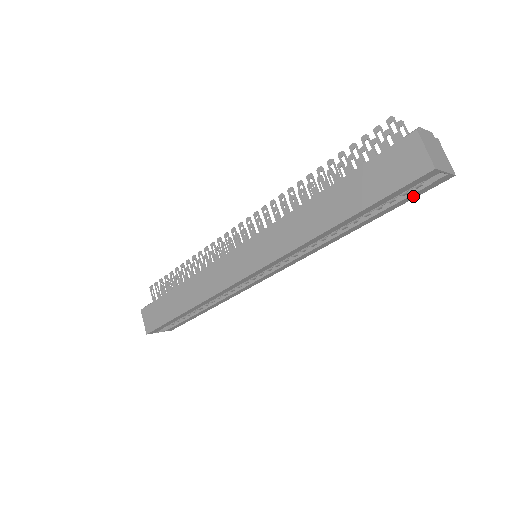
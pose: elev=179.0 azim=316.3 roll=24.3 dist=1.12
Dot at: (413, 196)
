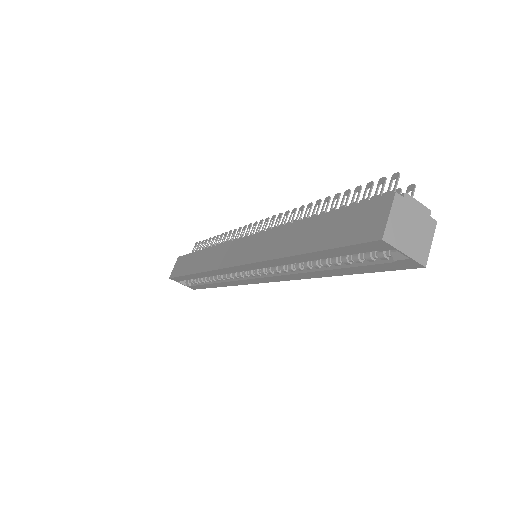
Dot at: (380, 267)
